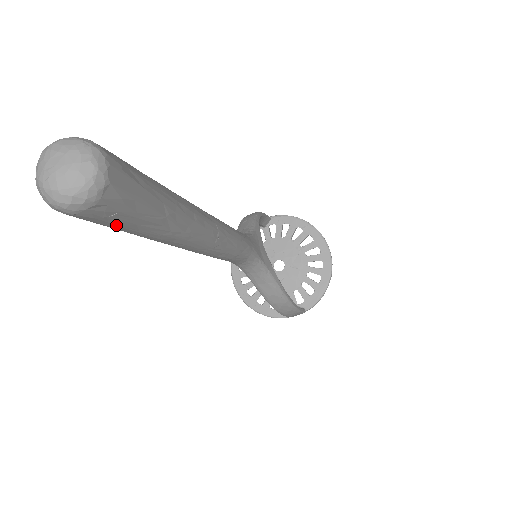
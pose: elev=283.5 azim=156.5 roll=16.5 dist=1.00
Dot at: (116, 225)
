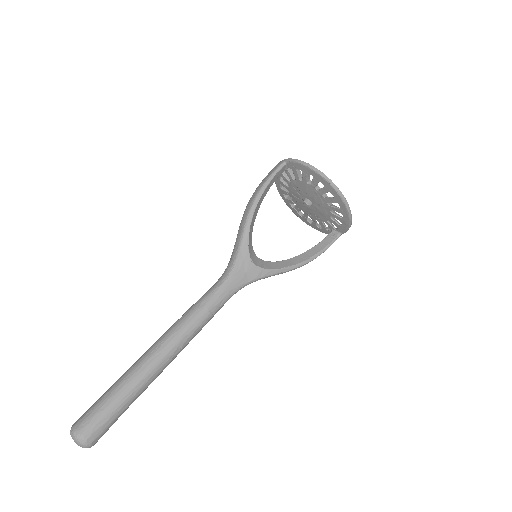
Dot at: occluded
